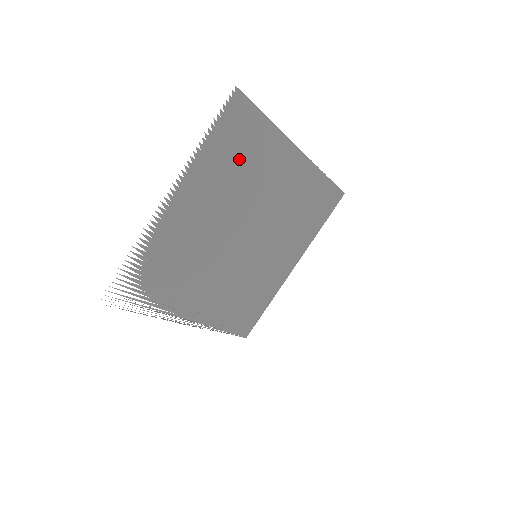
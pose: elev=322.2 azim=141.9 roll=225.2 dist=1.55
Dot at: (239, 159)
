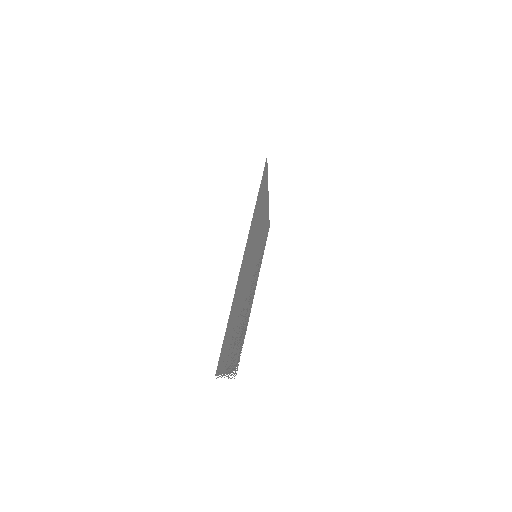
Dot at: (232, 330)
